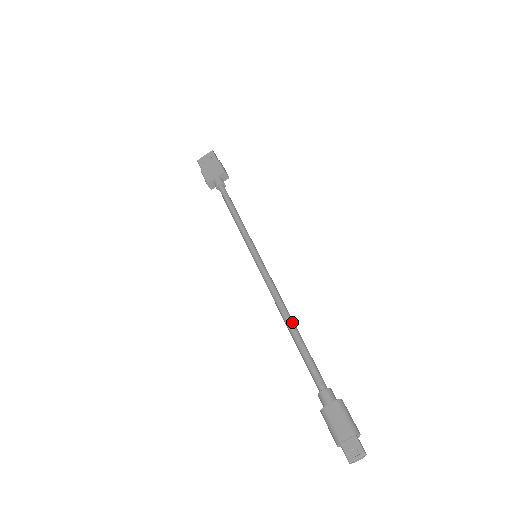
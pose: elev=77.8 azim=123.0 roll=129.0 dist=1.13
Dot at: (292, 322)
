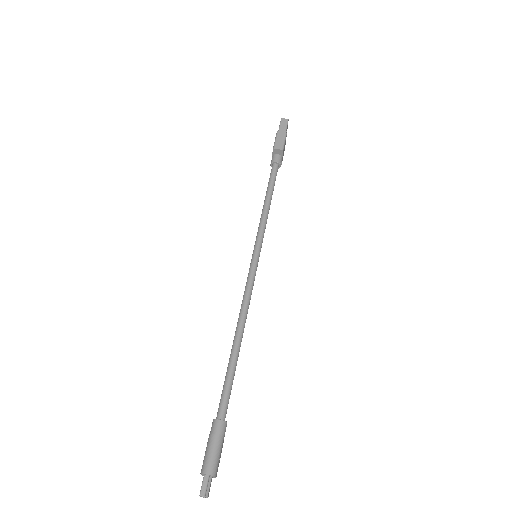
Dot at: (234, 340)
